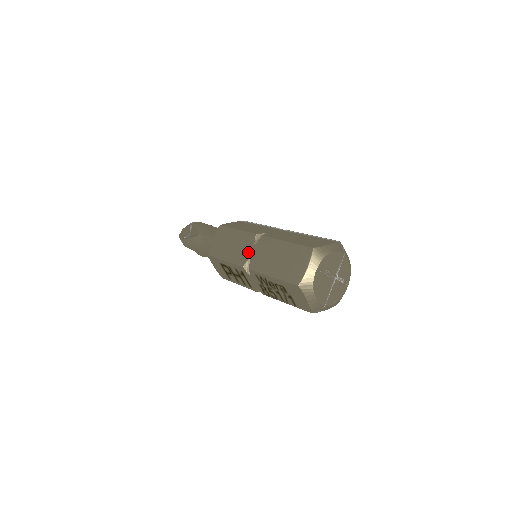
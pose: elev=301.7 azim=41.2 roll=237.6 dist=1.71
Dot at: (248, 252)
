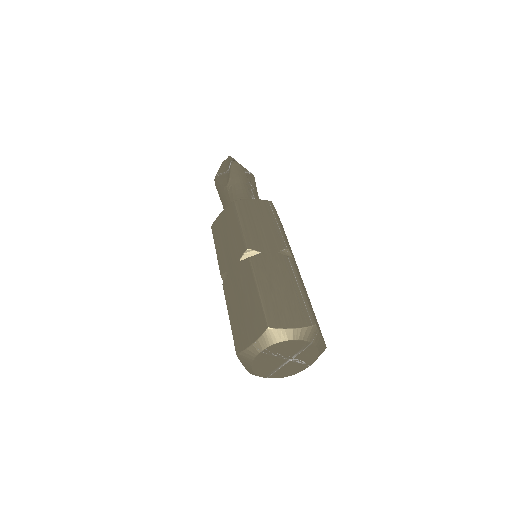
Dot at: (231, 264)
